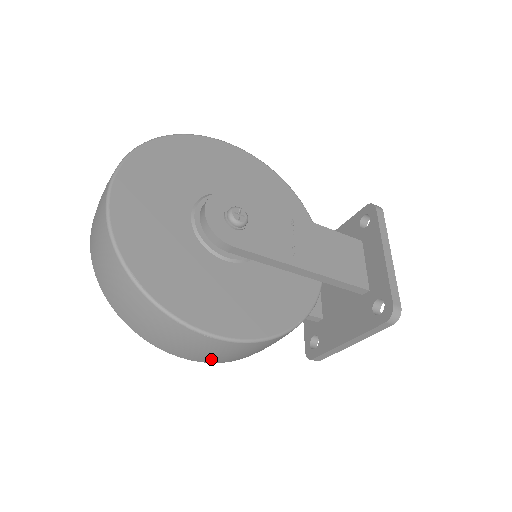
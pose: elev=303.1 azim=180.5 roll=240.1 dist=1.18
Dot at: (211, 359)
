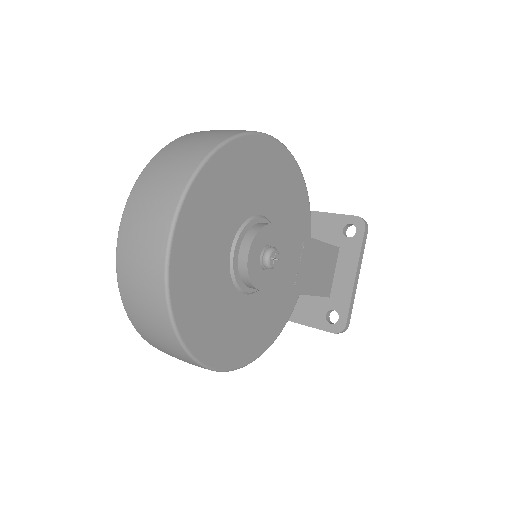
Dot at: occluded
